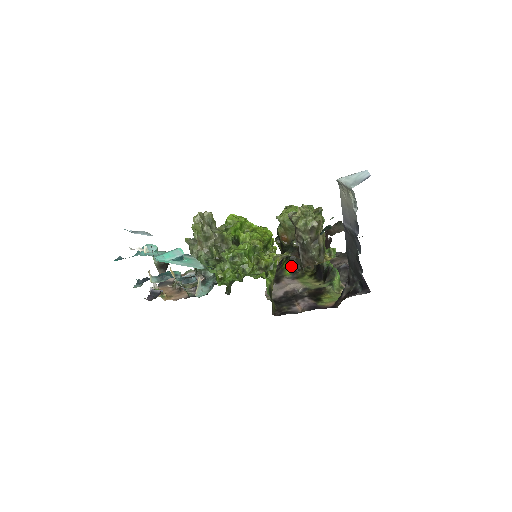
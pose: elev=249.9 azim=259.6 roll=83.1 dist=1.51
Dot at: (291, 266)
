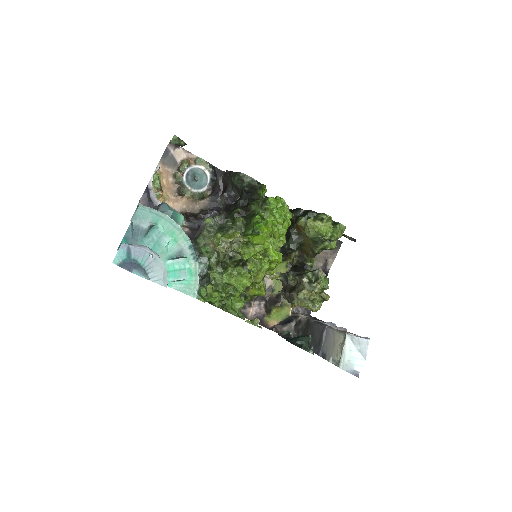
Dot at: (282, 250)
